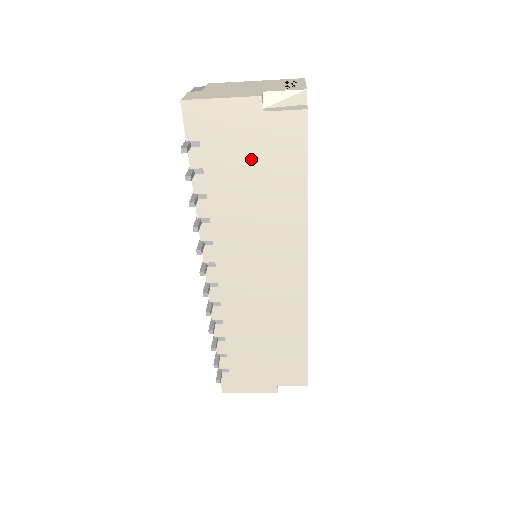
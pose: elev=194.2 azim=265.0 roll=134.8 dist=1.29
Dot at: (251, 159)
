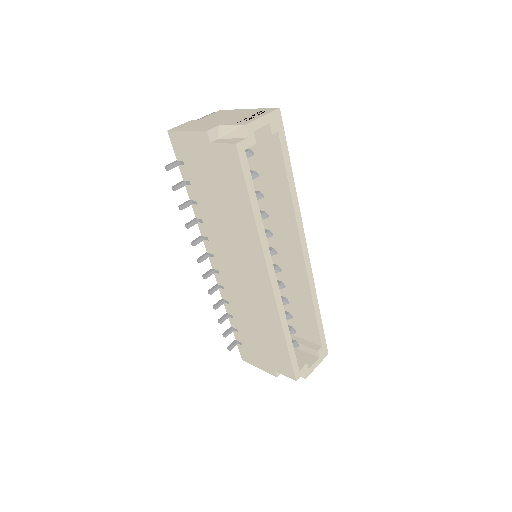
Dot at: (213, 179)
